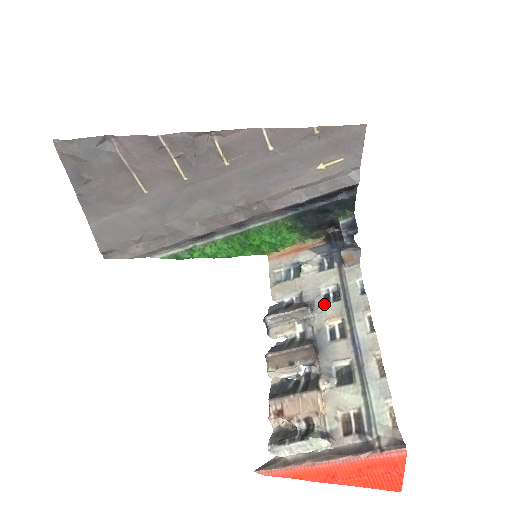
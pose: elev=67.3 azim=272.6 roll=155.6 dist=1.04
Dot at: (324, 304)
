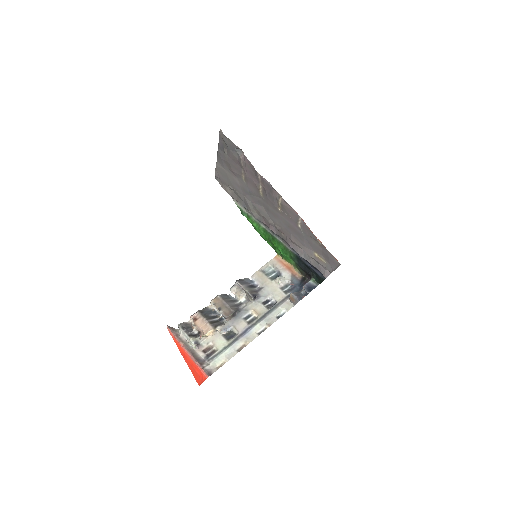
Dot at: (262, 303)
